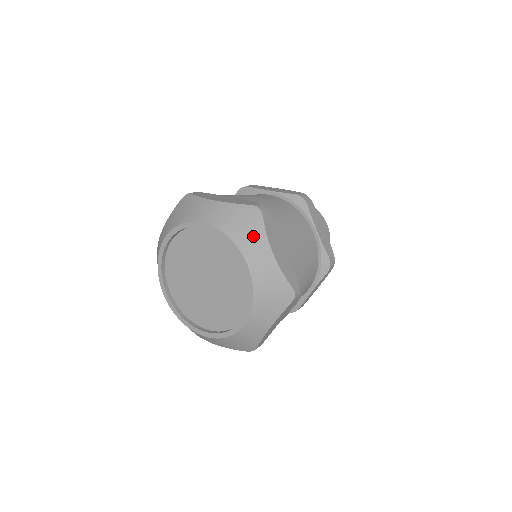
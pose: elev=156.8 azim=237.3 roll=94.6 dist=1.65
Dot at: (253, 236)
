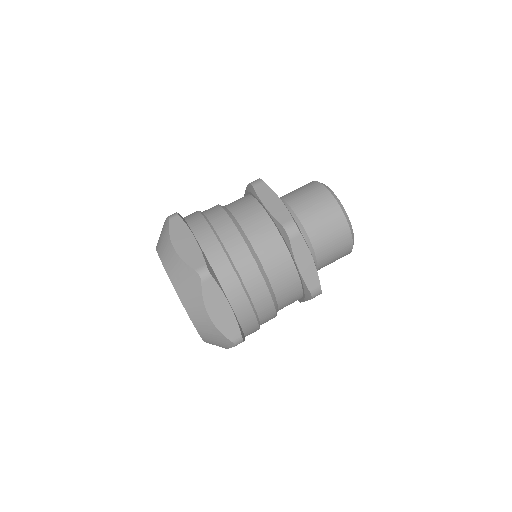
Dot at: (193, 298)
